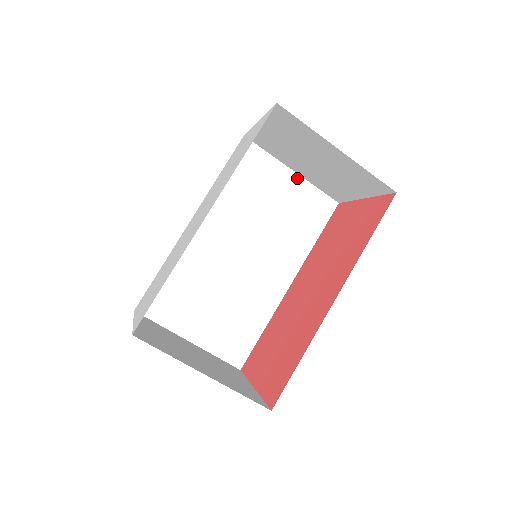
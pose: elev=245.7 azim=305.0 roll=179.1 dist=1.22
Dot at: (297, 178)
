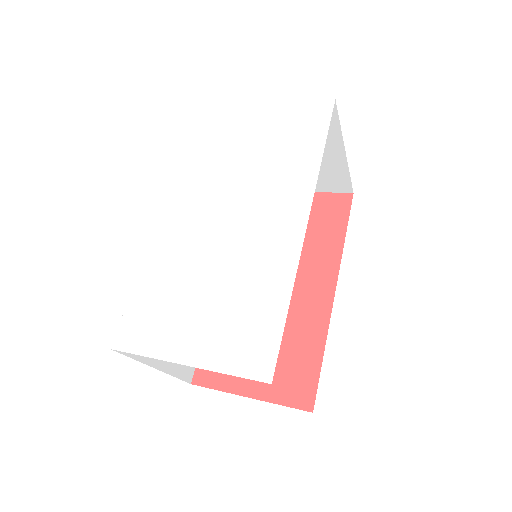
Dot at: occluded
